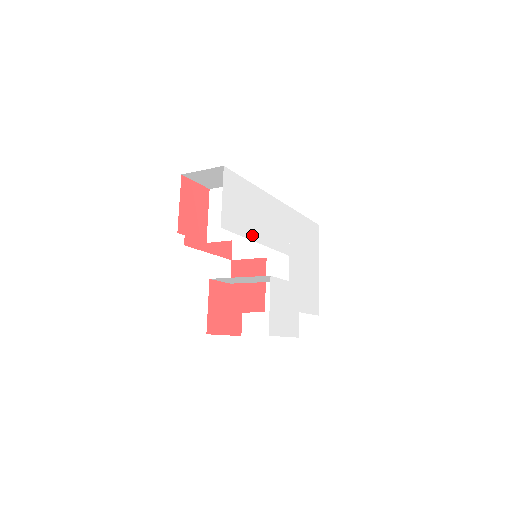
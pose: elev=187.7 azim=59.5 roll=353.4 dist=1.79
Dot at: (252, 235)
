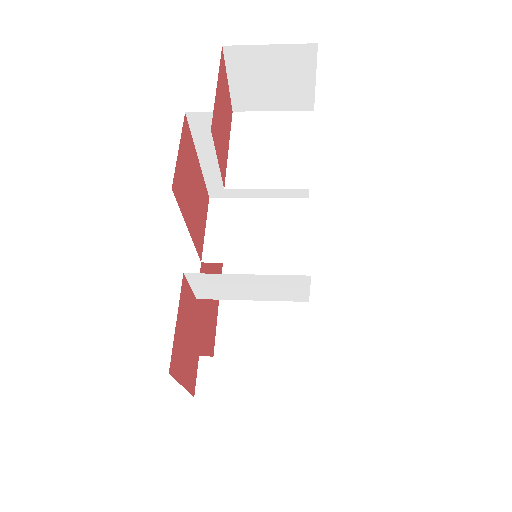
Dot at: occluded
